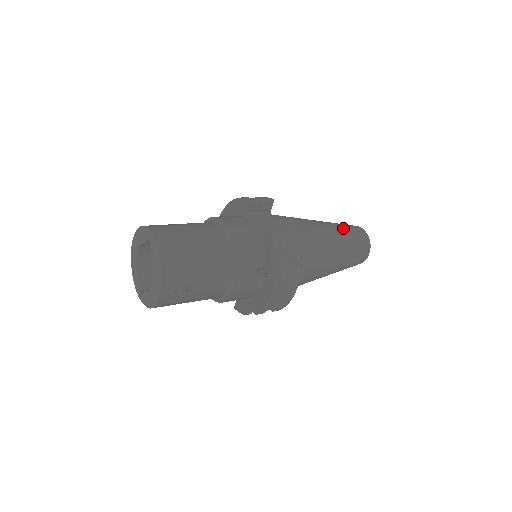
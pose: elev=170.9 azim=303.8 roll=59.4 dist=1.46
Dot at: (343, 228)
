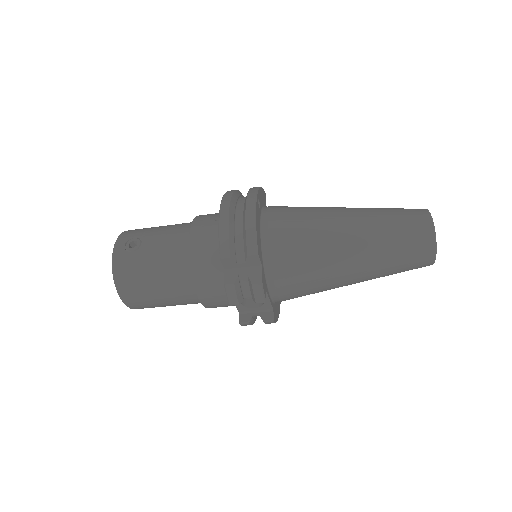
Dot at: occluded
